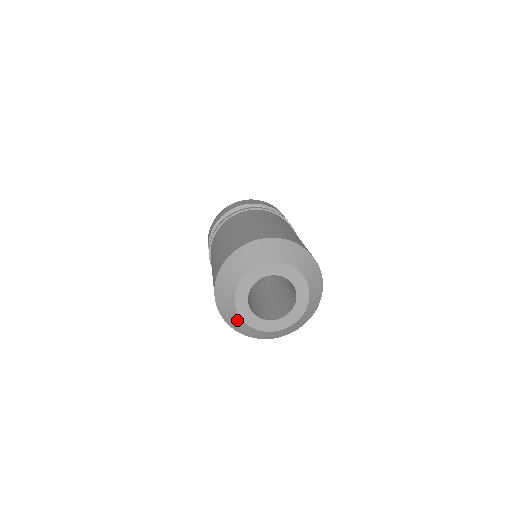
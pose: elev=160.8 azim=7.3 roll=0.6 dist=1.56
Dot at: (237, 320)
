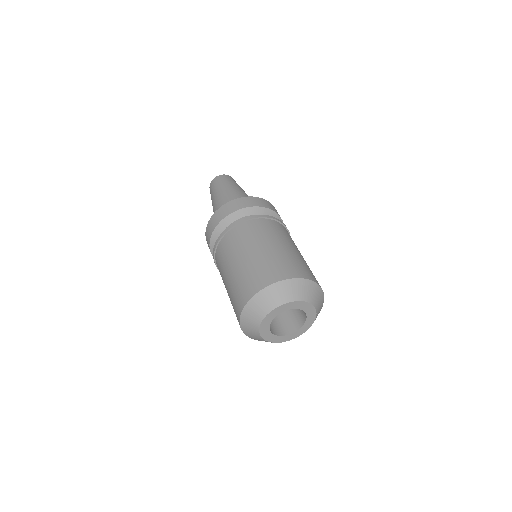
Dot at: (254, 330)
